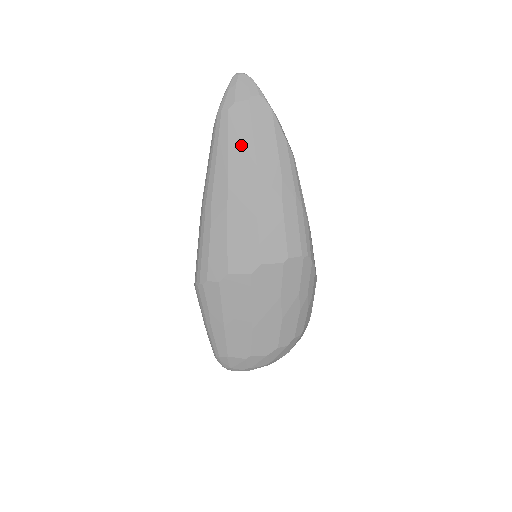
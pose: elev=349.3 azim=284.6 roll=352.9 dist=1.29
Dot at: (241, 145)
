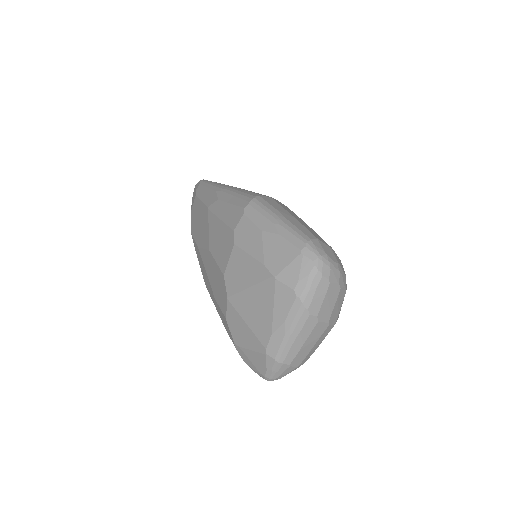
Dot at: occluded
